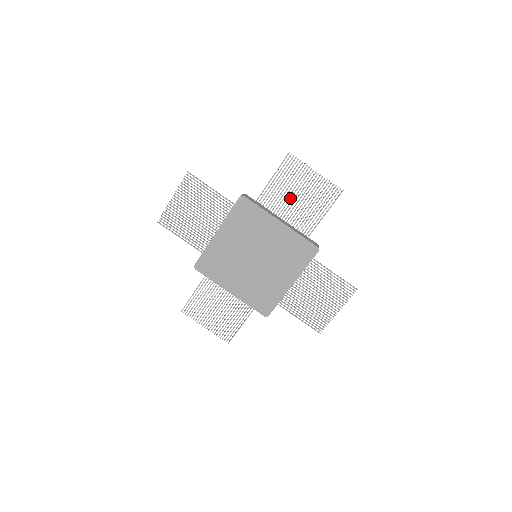
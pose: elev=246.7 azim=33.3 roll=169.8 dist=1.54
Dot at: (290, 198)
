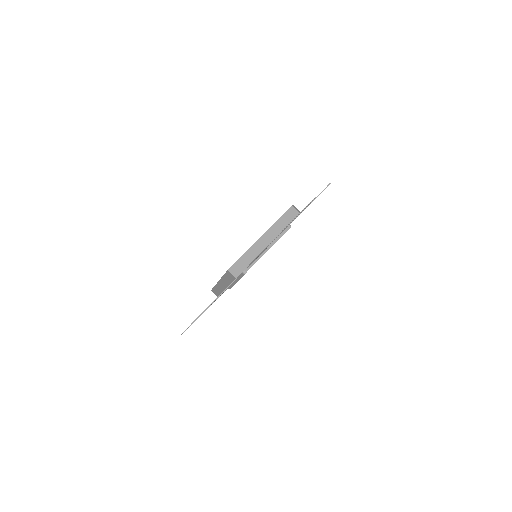
Dot at: occluded
